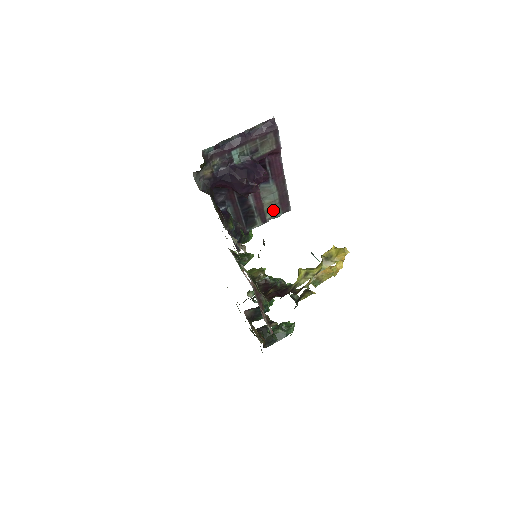
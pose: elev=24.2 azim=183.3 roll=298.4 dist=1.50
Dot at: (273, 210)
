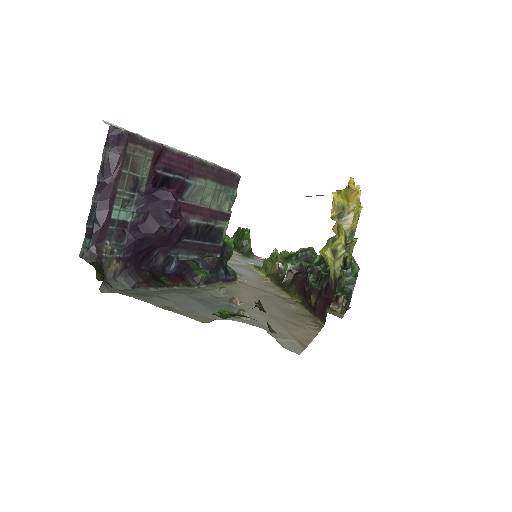
Dot at: (224, 198)
